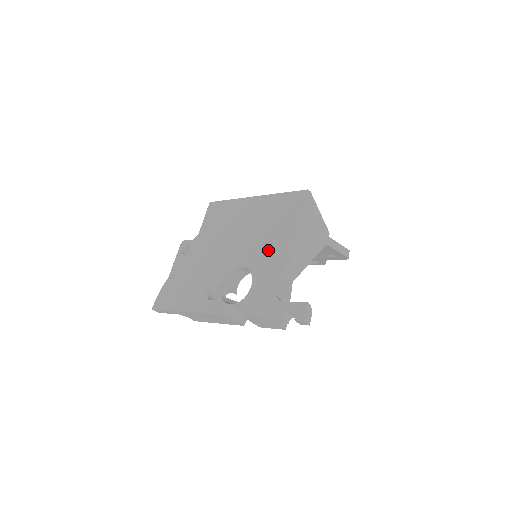
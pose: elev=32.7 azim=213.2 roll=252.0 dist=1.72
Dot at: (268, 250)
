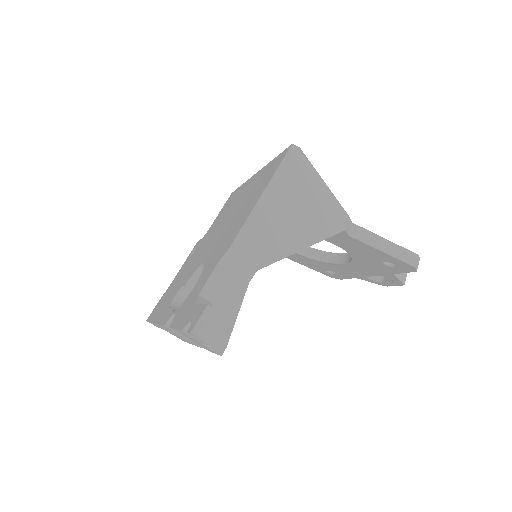
Dot at: (227, 236)
